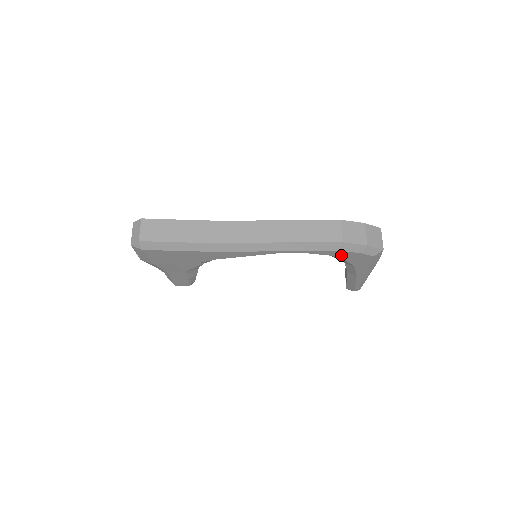
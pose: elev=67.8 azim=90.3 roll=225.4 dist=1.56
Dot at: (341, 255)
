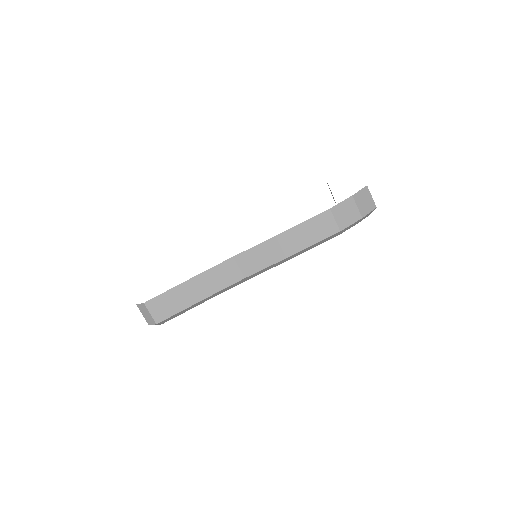
Dot at: occluded
